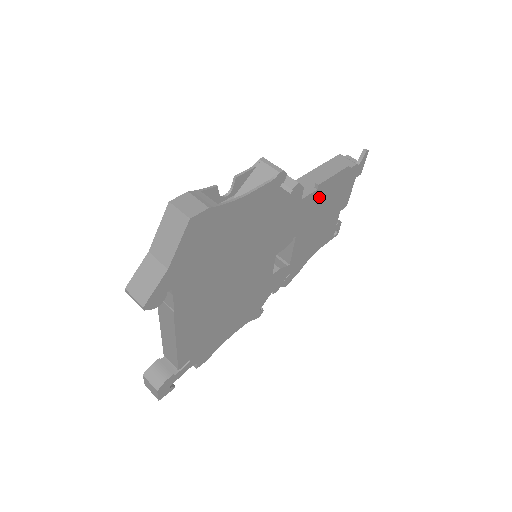
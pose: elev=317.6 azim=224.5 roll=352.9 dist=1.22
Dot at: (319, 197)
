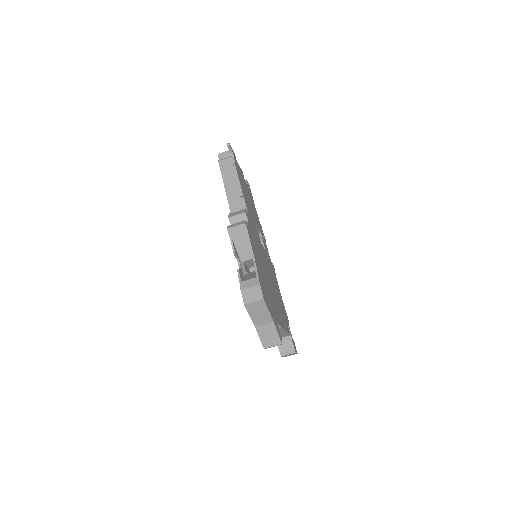
Dot at: (245, 197)
